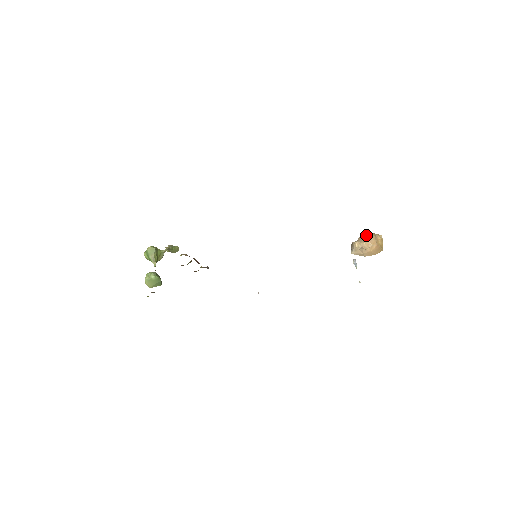
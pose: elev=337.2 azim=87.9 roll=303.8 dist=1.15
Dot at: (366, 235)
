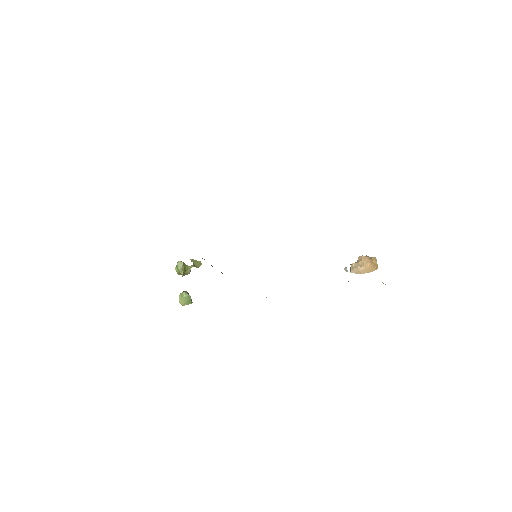
Dot at: (360, 256)
